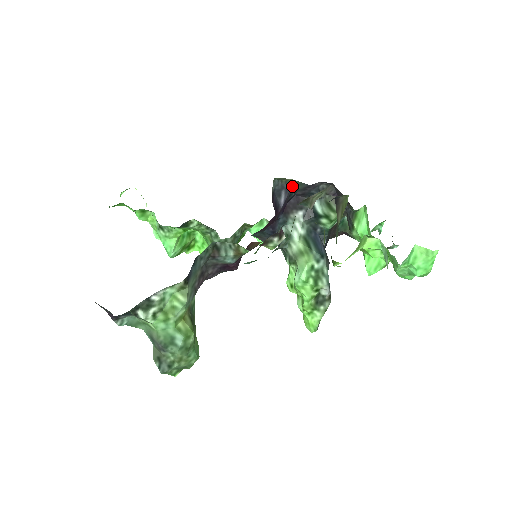
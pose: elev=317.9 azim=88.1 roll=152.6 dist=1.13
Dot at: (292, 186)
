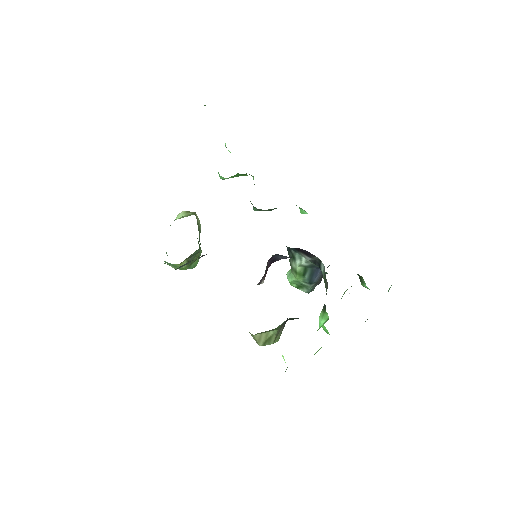
Dot at: occluded
